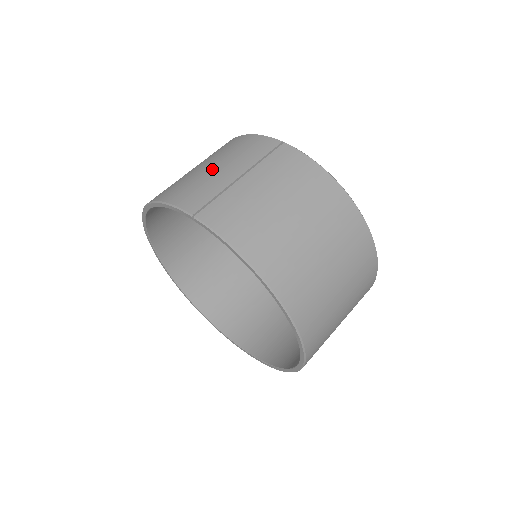
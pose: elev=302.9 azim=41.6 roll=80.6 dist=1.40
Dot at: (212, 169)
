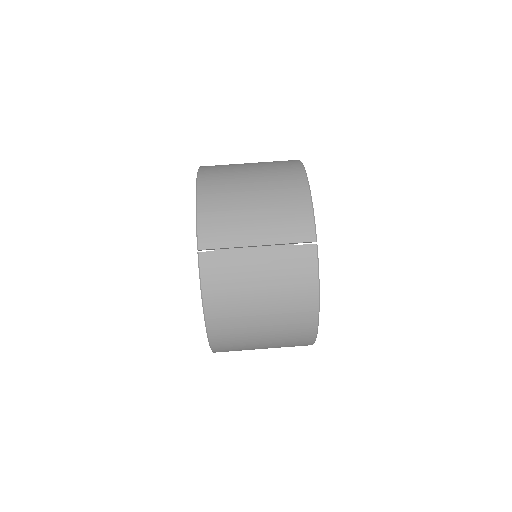
Dot at: (251, 214)
